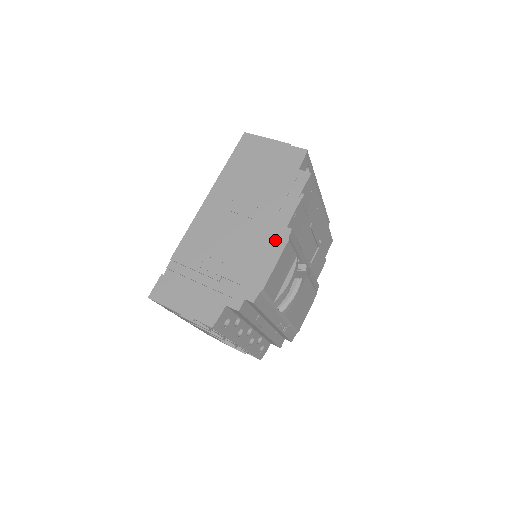
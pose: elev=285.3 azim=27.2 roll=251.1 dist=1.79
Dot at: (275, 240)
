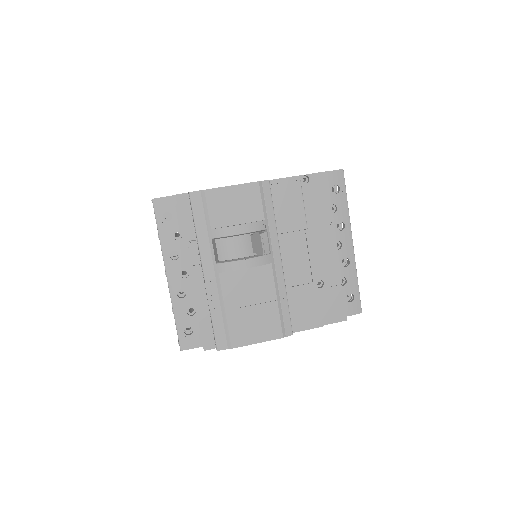
Dot at: occluded
